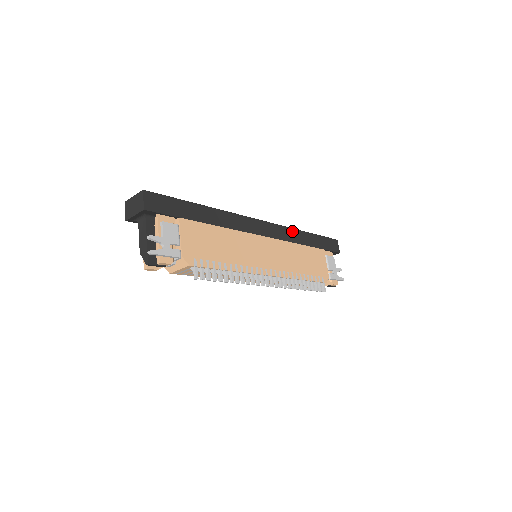
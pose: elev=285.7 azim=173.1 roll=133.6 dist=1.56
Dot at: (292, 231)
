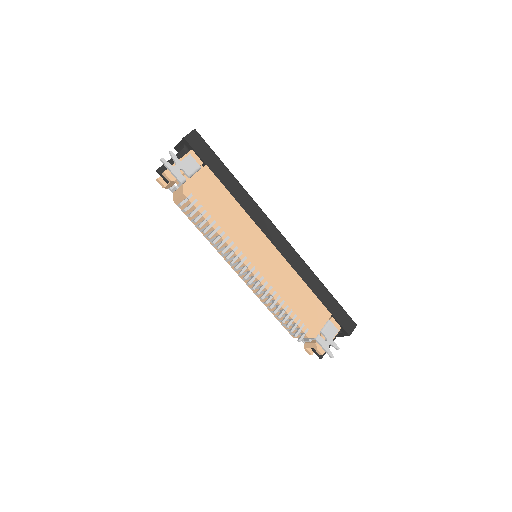
Dot at: (307, 269)
